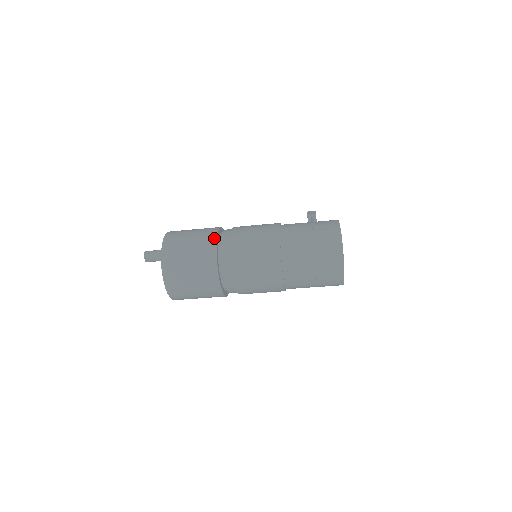
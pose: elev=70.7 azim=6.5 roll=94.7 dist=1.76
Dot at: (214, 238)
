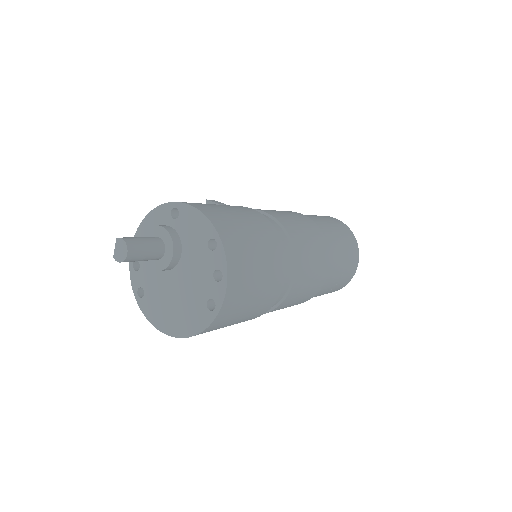
Dot at: (270, 223)
